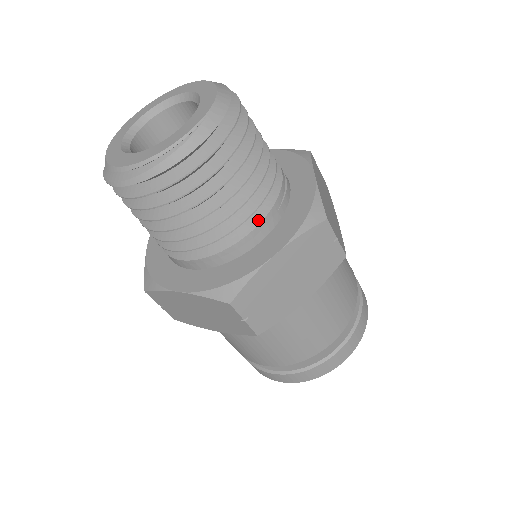
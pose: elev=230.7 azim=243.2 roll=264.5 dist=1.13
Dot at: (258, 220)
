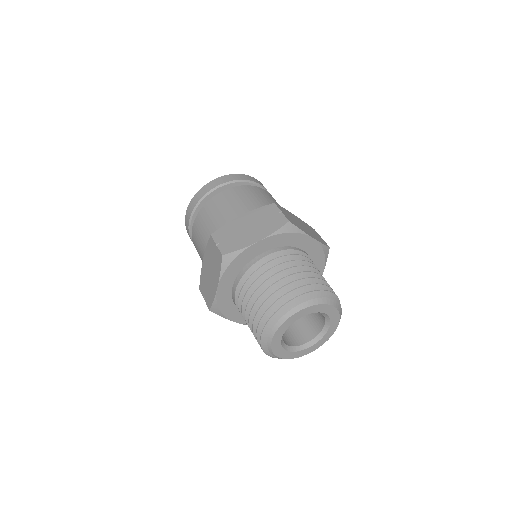
Dot at: occluded
